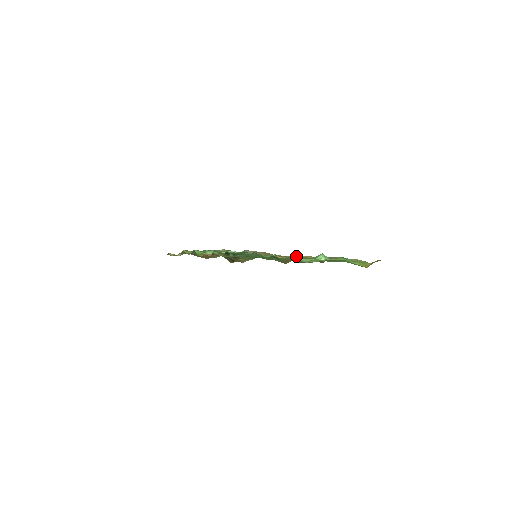
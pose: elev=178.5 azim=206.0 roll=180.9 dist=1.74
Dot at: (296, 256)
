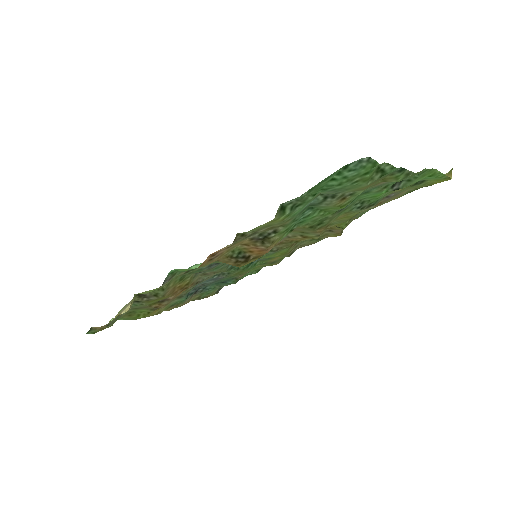
Dot at: (364, 192)
